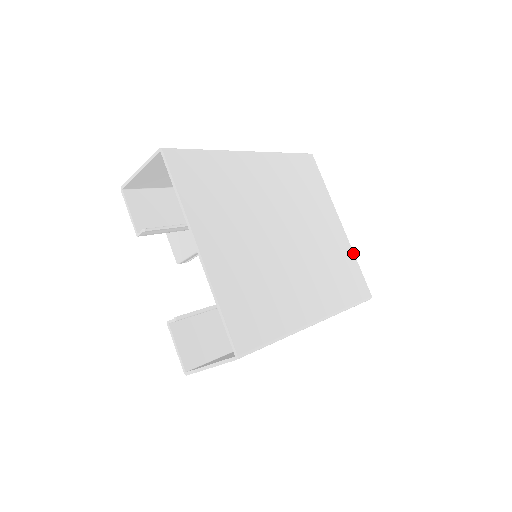
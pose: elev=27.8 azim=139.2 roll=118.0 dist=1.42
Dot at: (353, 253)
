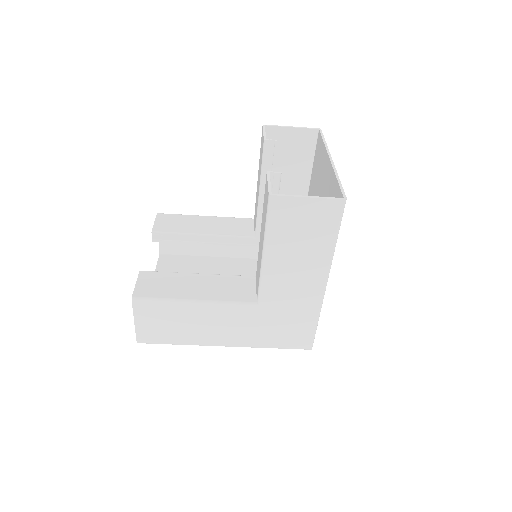
Dot at: occluded
